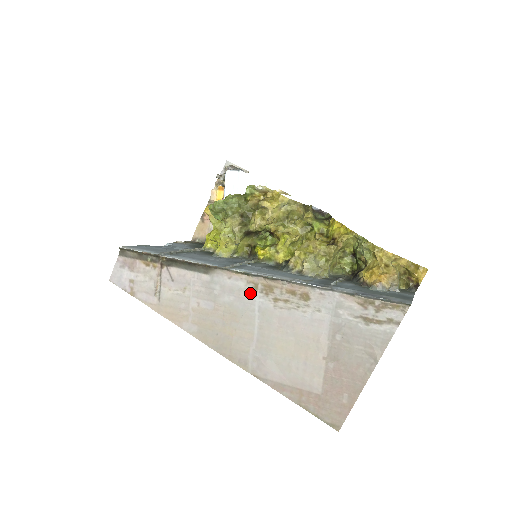
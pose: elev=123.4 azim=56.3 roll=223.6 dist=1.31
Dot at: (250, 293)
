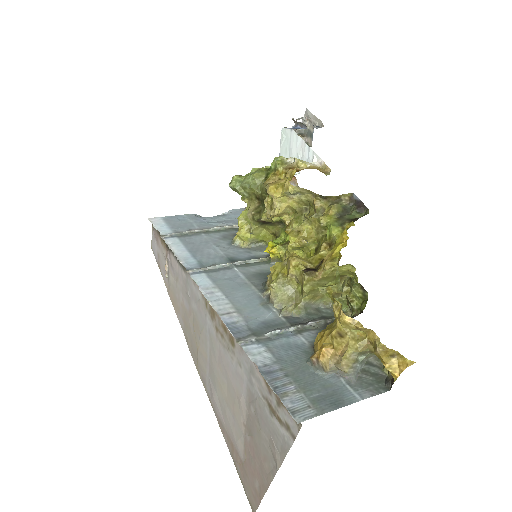
Dot at: (204, 309)
